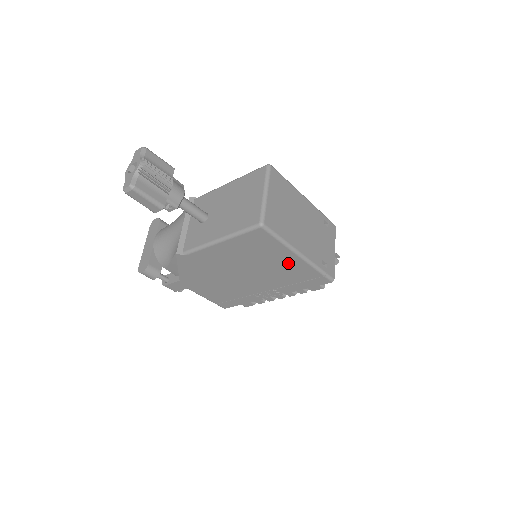
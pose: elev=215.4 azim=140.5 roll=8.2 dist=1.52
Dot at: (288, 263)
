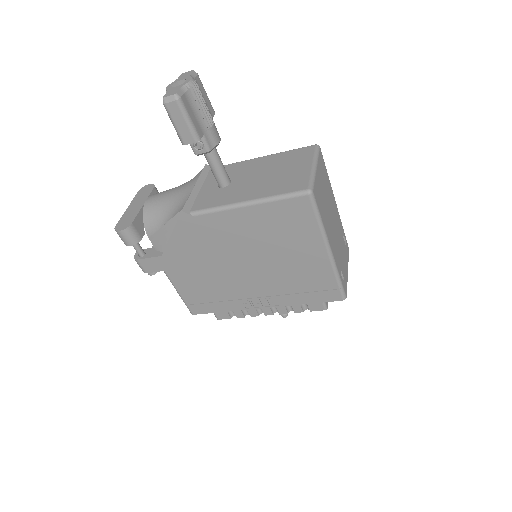
Dot at: (309, 259)
